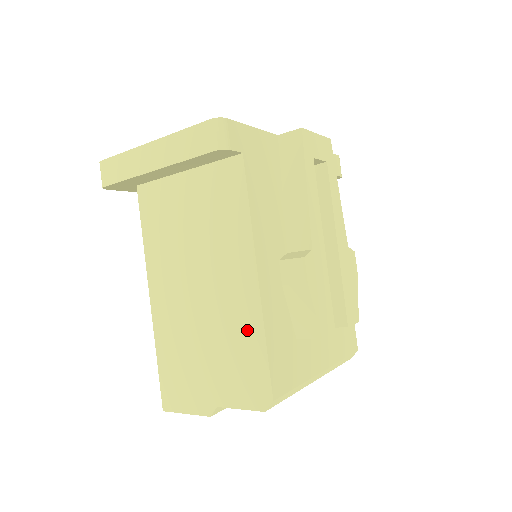
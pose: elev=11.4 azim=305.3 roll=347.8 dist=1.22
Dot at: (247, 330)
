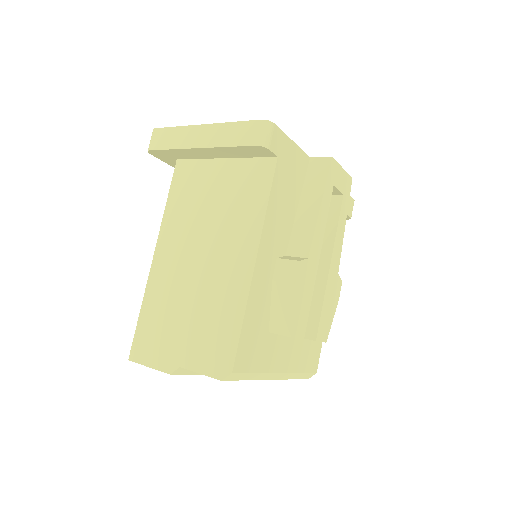
Dot at: (230, 305)
